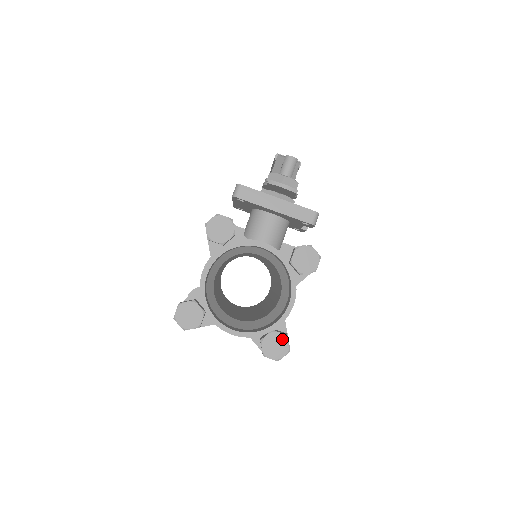
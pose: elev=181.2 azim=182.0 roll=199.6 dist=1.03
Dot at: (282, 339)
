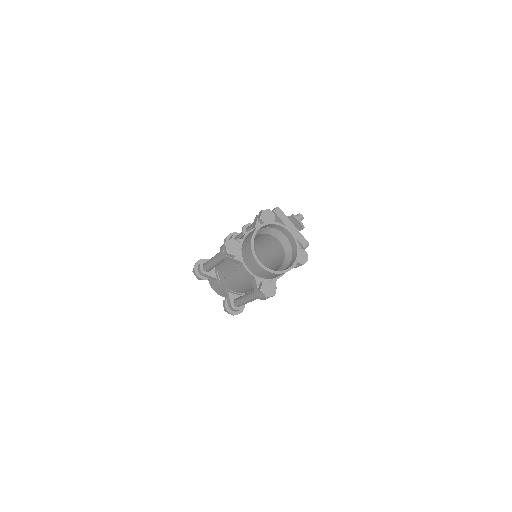
Dot at: (274, 287)
